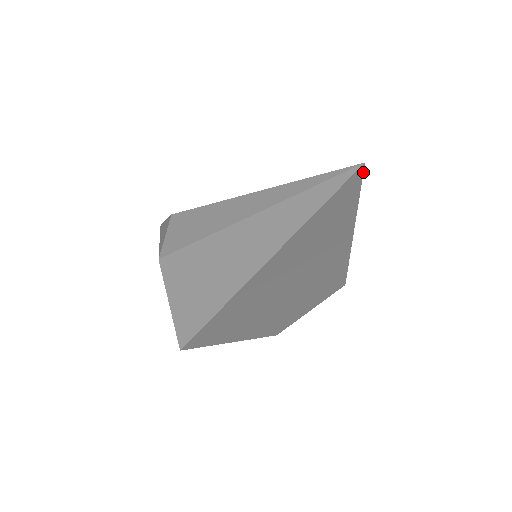
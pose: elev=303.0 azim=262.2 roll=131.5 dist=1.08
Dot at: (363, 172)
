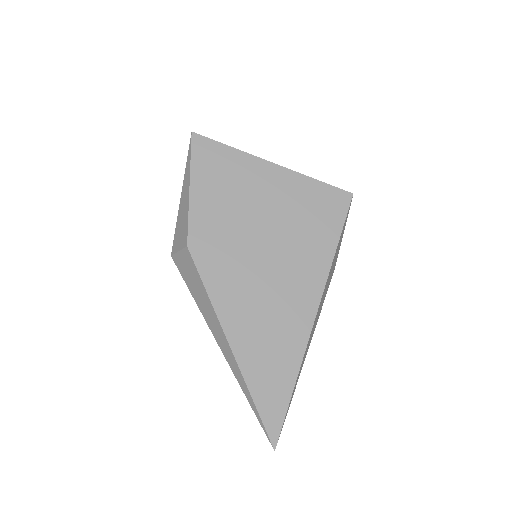
Dot at: occluded
